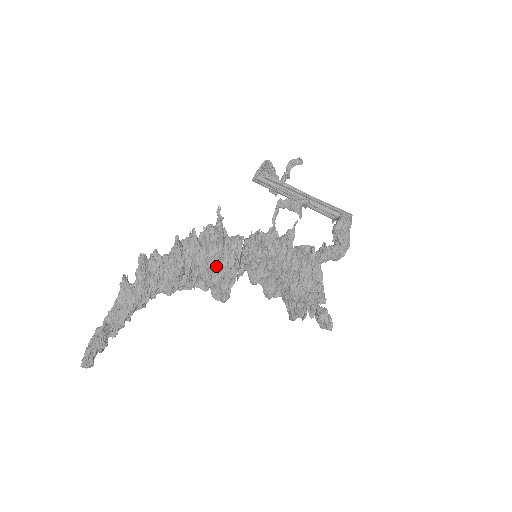
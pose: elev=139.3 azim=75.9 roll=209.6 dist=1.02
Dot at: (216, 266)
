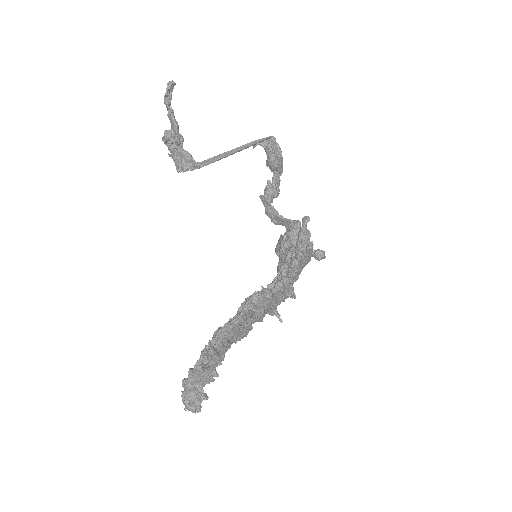
Dot at: (276, 316)
